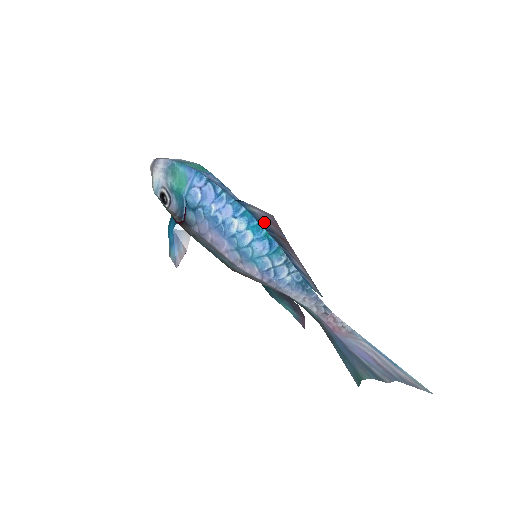
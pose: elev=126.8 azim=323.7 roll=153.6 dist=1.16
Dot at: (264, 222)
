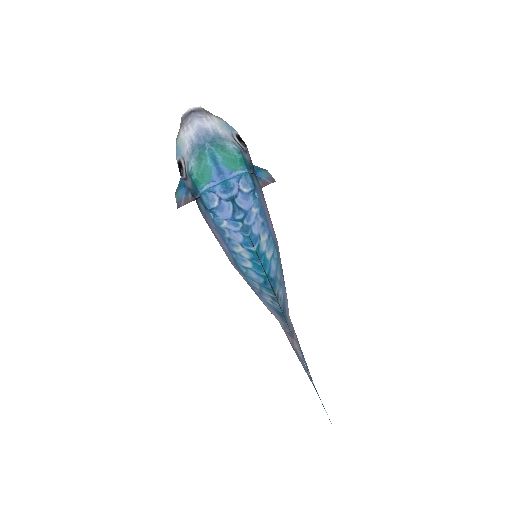
Dot at: occluded
